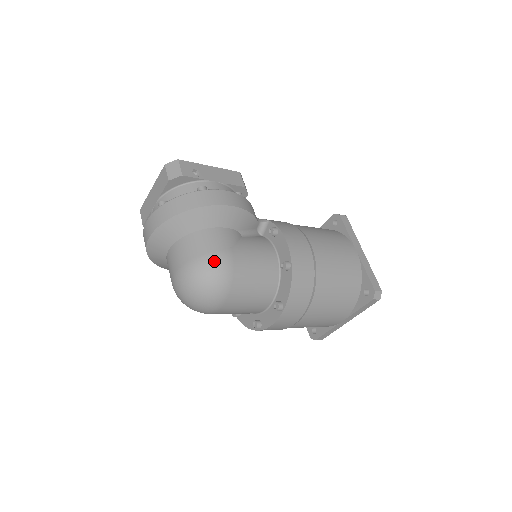
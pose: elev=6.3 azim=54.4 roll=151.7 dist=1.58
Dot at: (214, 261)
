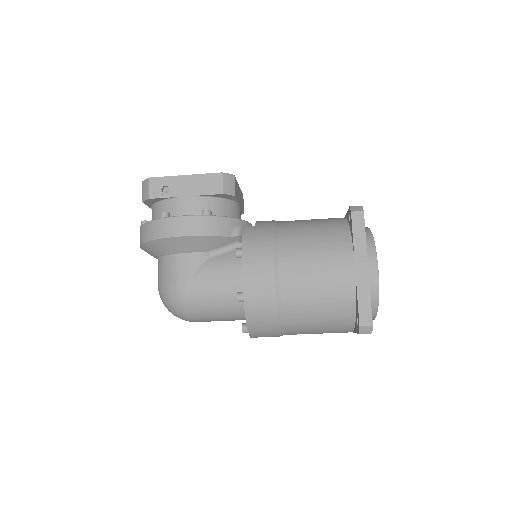
Dot at: (171, 291)
